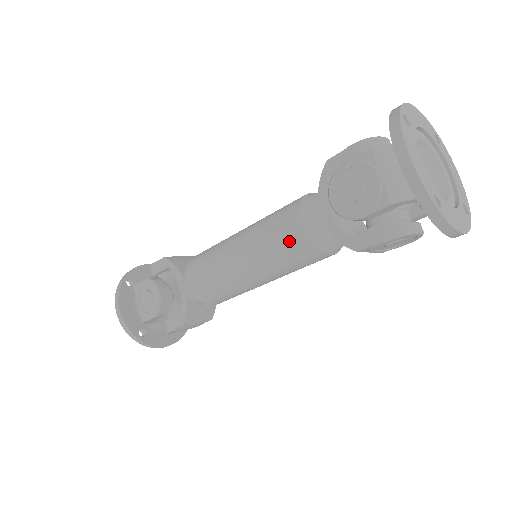
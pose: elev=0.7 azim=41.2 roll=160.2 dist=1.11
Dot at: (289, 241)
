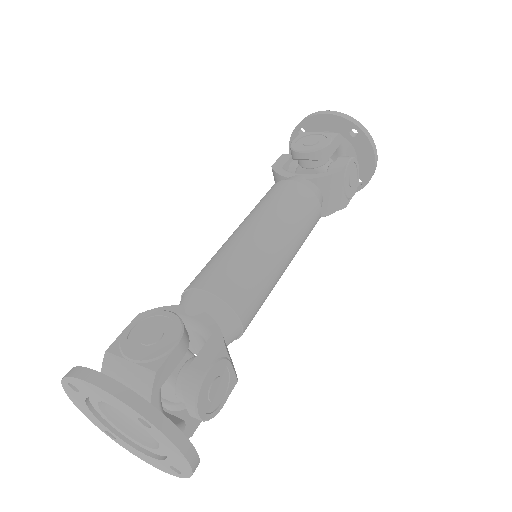
Dot at: (290, 193)
